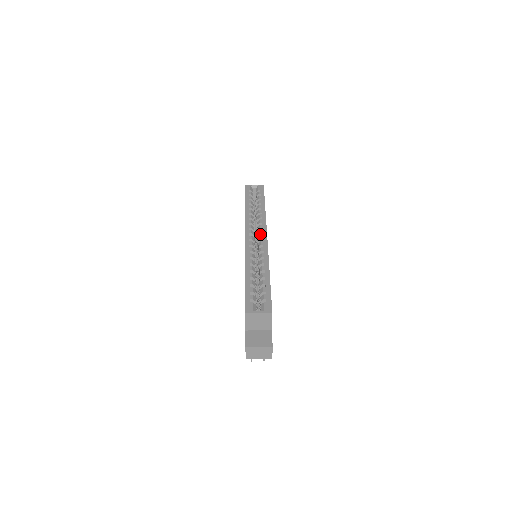
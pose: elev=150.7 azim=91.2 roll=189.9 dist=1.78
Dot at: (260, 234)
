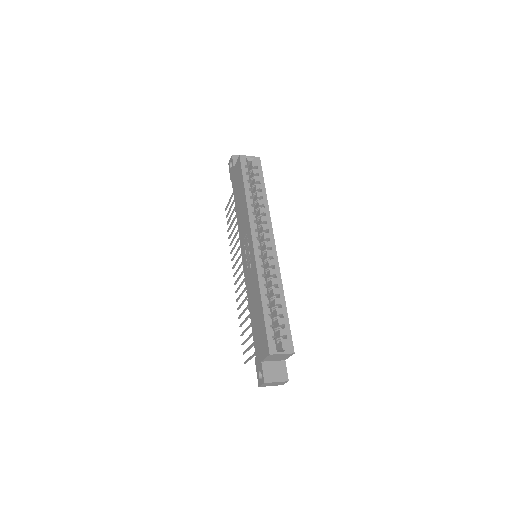
Dot at: (267, 238)
